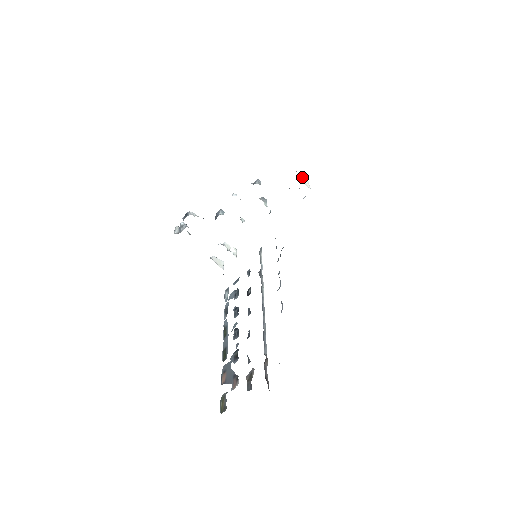
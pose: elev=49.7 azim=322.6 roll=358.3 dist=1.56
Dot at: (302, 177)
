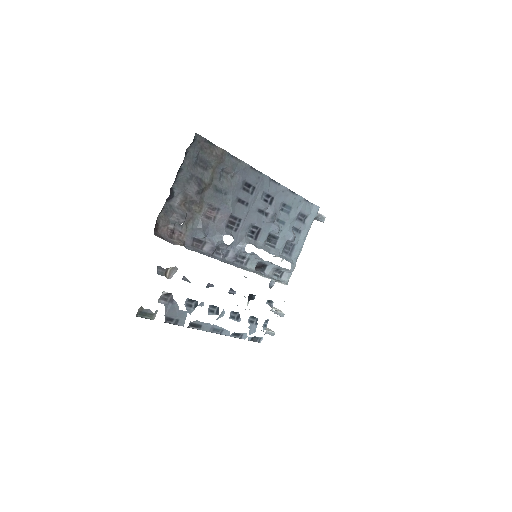
Dot at: occluded
